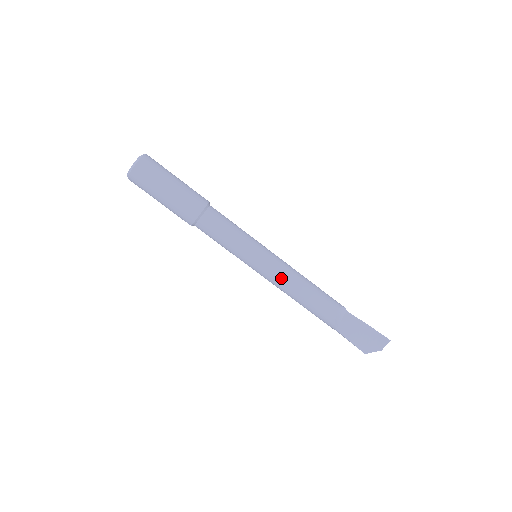
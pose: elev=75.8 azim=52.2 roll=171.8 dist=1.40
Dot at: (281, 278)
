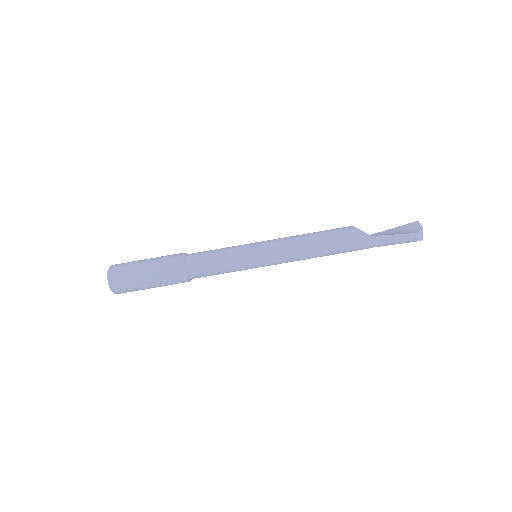
Dot at: (285, 240)
